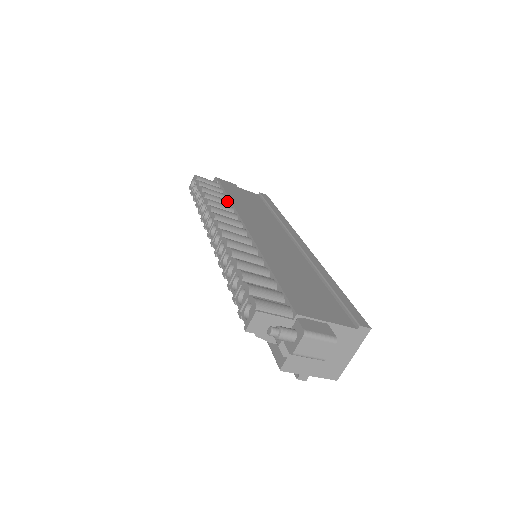
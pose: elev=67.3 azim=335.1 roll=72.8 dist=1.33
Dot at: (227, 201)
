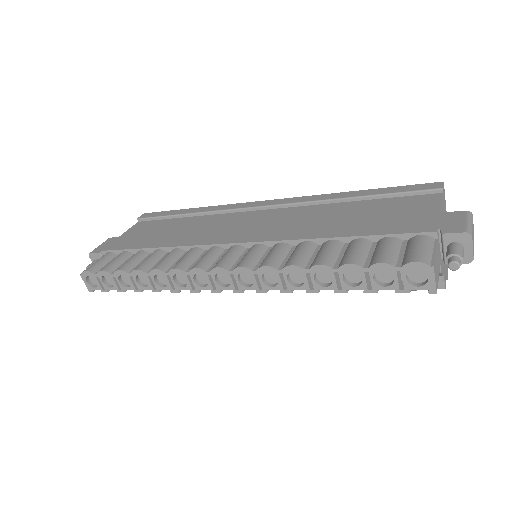
Dot at: (158, 252)
